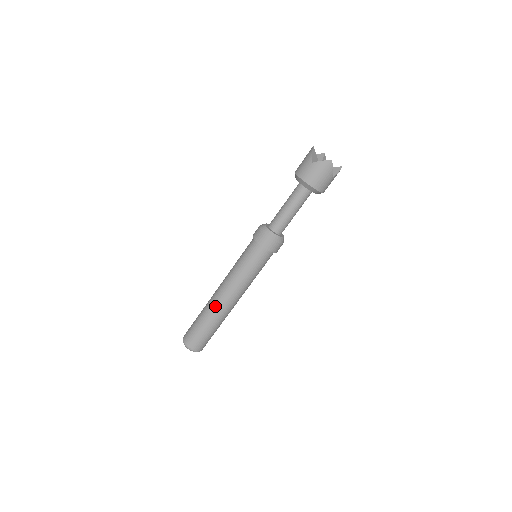
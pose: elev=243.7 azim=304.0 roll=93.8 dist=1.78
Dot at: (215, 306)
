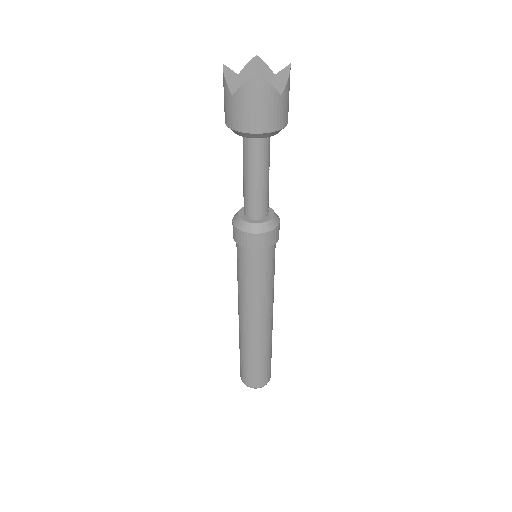
Dot at: (246, 337)
